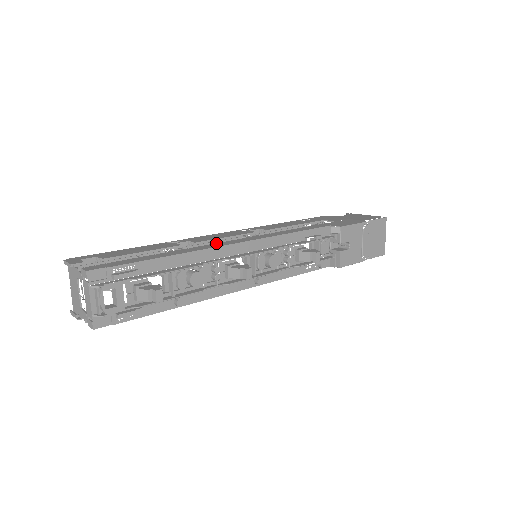
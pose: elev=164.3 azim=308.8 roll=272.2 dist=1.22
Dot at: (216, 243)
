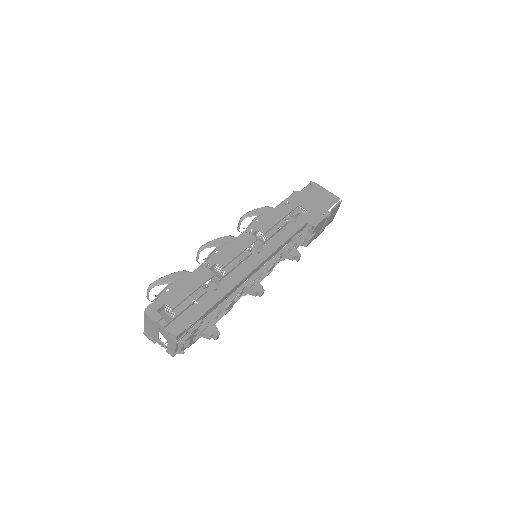
Dot at: (240, 270)
